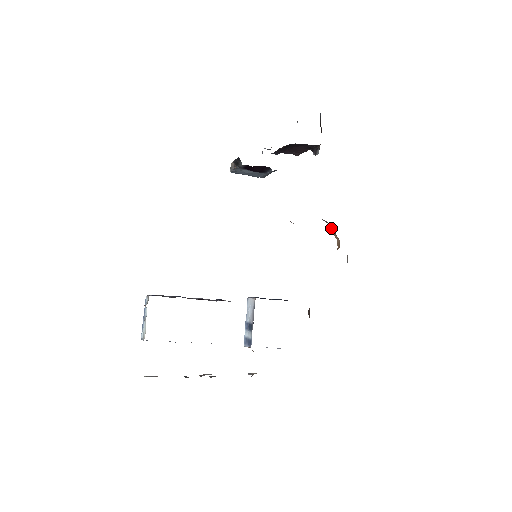
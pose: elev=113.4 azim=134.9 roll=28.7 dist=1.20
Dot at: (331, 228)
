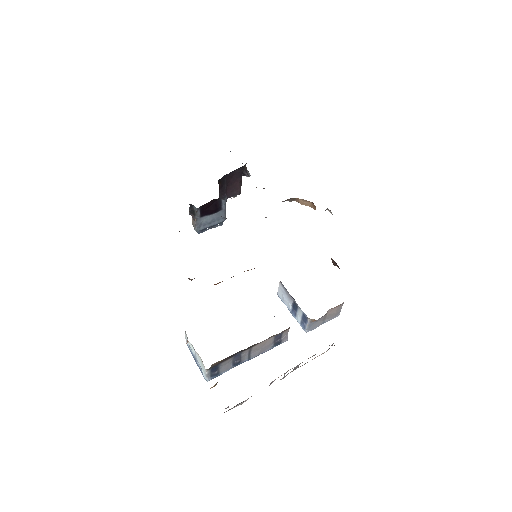
Dot at: (298, 201)
